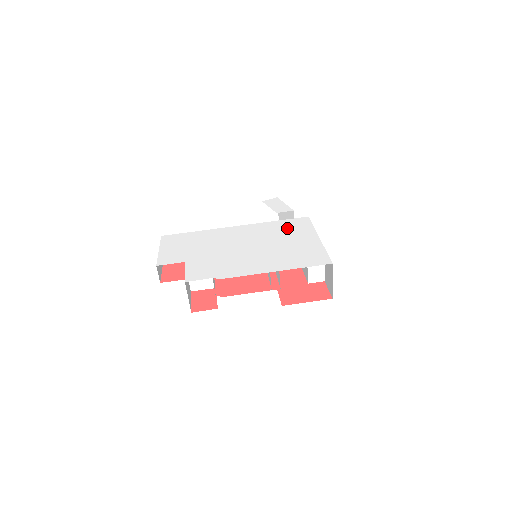
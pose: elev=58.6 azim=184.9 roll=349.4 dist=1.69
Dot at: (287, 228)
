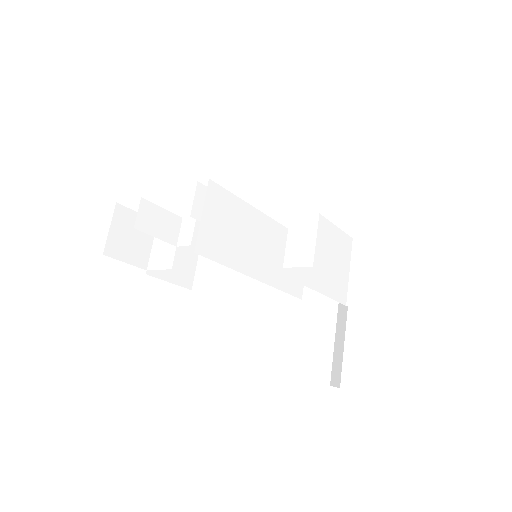
Dot at: occluded
